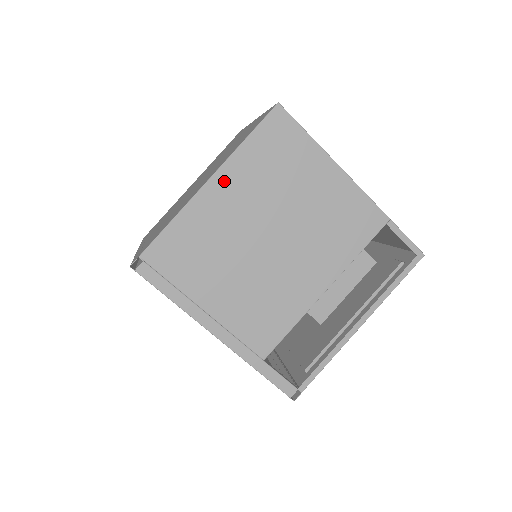
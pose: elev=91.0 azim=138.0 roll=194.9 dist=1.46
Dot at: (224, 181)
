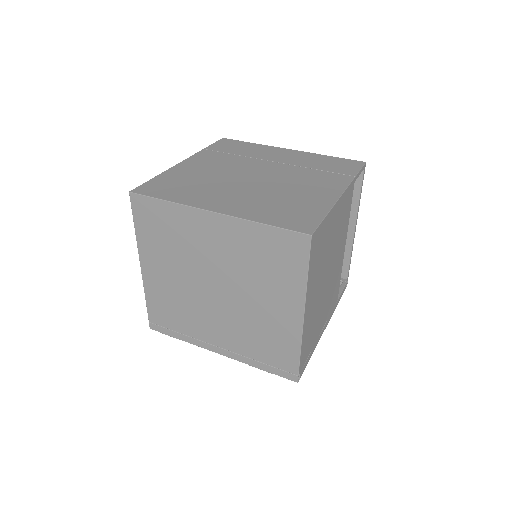
Dot at: (309, 301)
